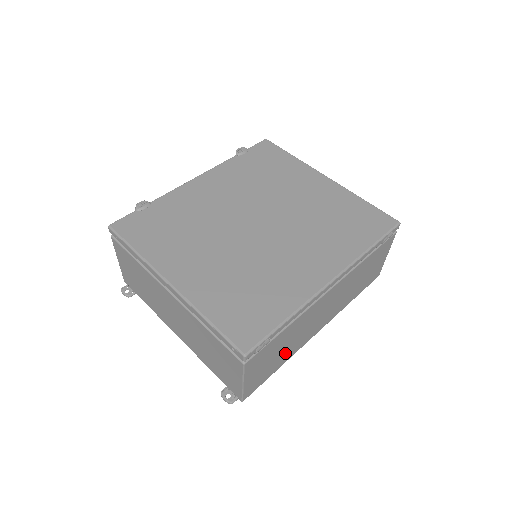
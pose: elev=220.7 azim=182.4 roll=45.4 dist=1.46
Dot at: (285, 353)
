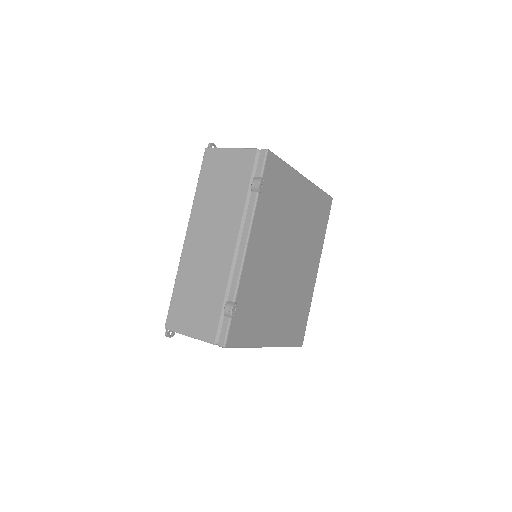
Dot at: occluded
